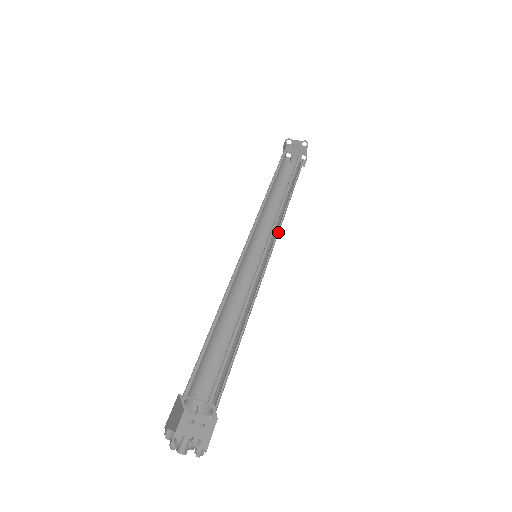
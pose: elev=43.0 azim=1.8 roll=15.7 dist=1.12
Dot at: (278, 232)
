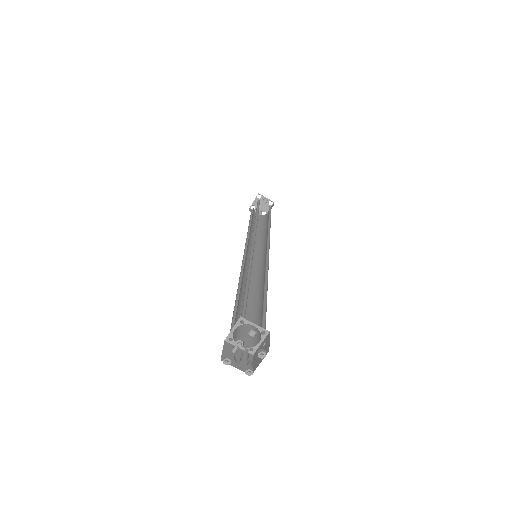
Dot at: occluded
